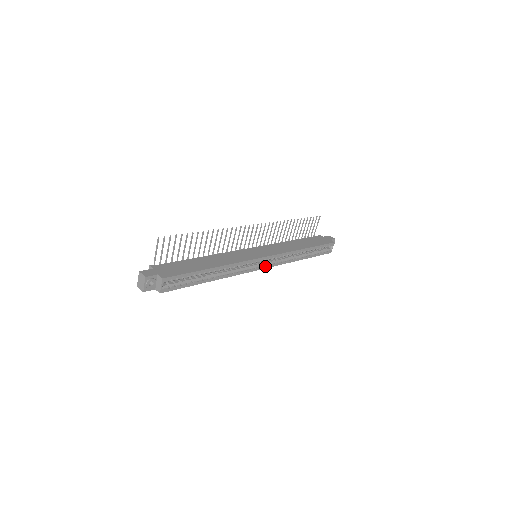
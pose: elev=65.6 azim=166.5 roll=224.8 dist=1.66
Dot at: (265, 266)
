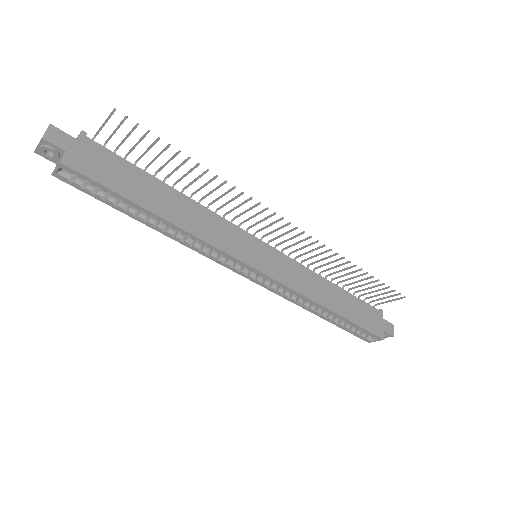
Dot at: (251, 277)
